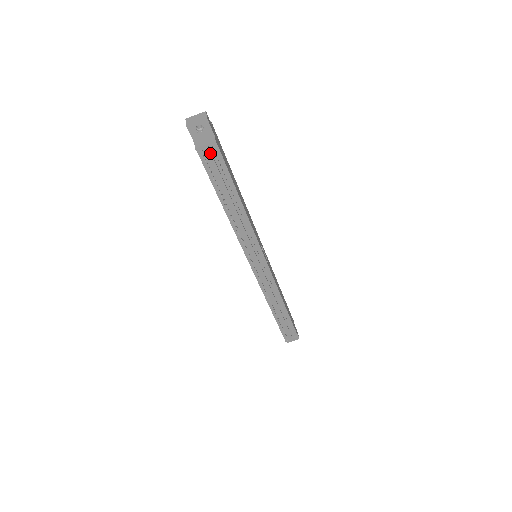
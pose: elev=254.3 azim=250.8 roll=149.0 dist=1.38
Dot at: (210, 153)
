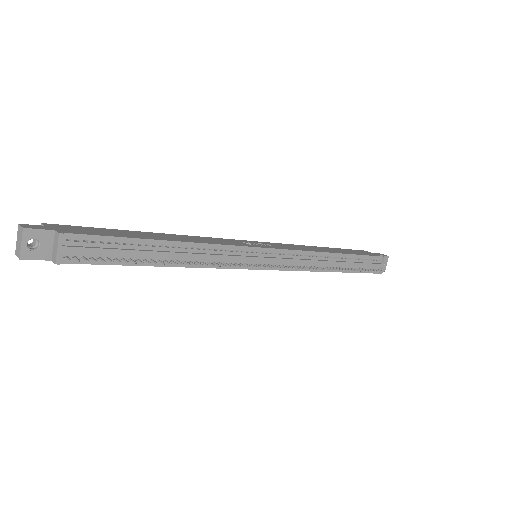
Dot at: (73, 248)
